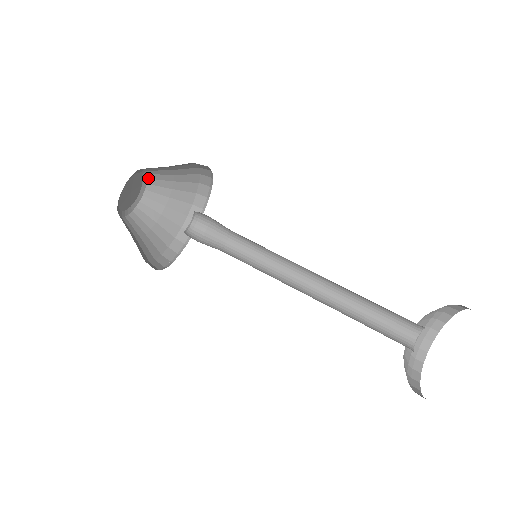
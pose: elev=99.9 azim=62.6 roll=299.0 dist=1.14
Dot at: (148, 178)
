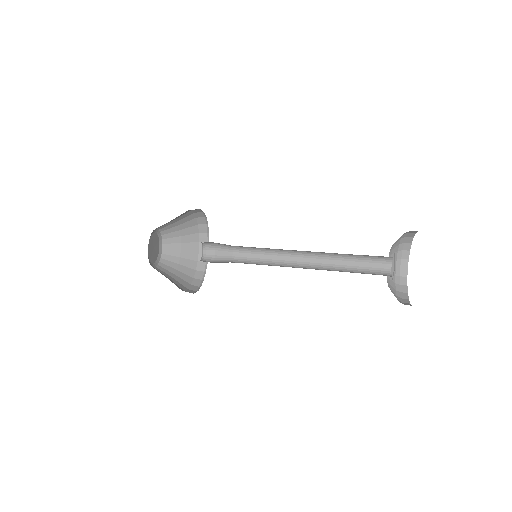
Dot at: (162, 239)
